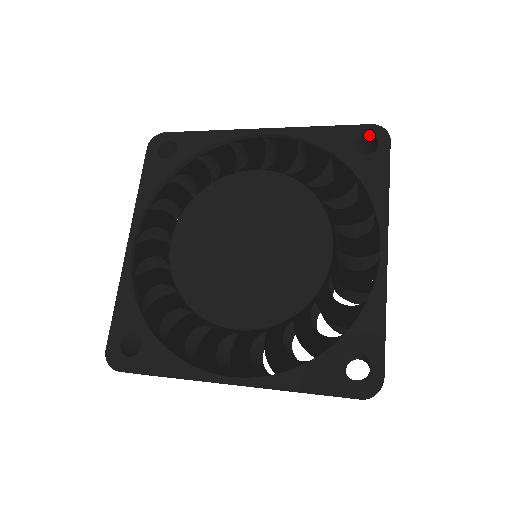
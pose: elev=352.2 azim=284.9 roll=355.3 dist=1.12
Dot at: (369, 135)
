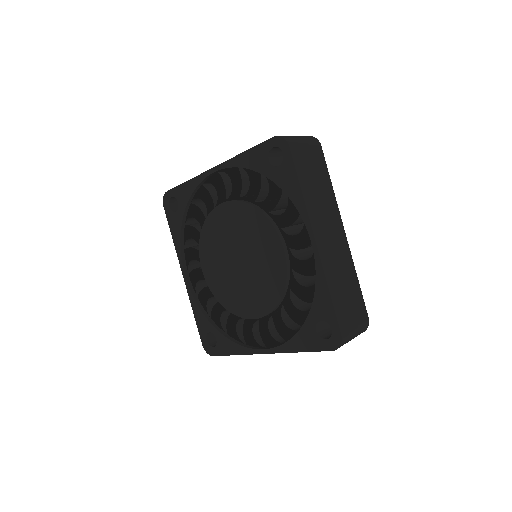
Dot at: (275, 147)
